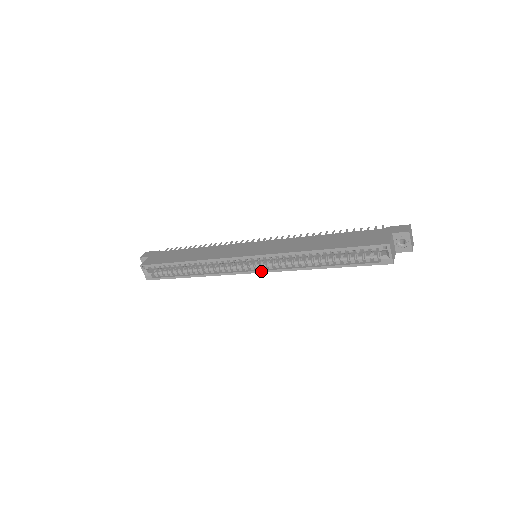
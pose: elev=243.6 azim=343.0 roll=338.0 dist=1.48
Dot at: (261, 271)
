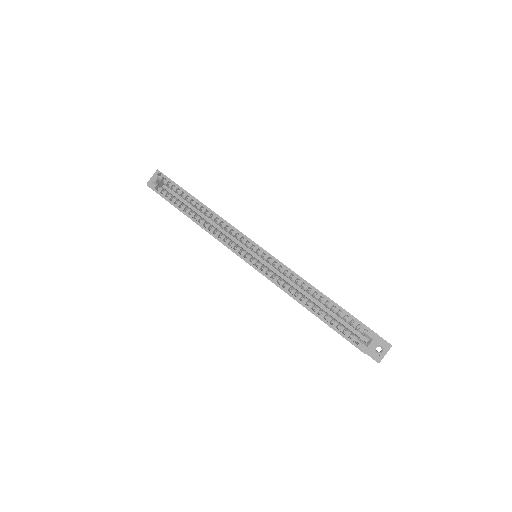
Dot at: (254, 266)
